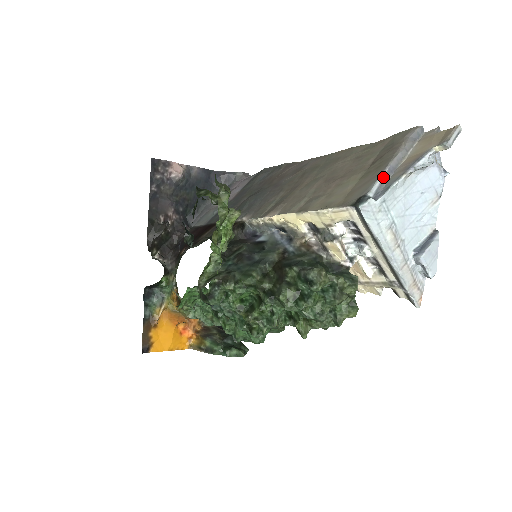
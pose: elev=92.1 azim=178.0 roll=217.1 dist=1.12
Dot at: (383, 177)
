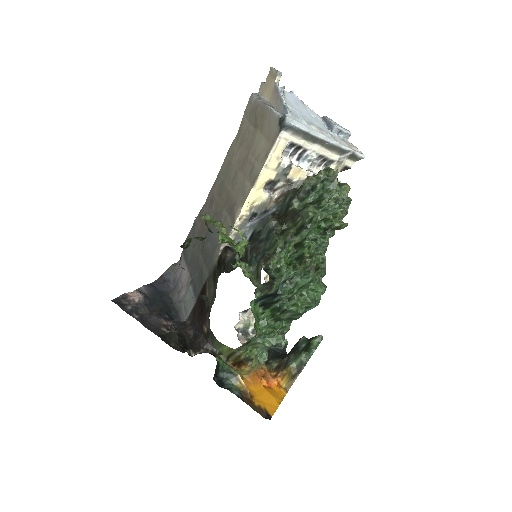
Dot at: (274, 110)
